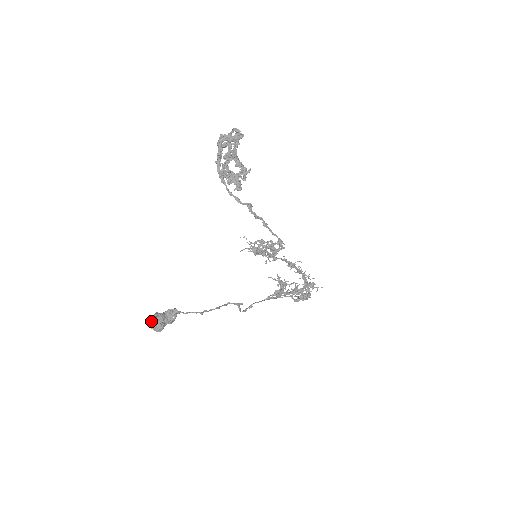
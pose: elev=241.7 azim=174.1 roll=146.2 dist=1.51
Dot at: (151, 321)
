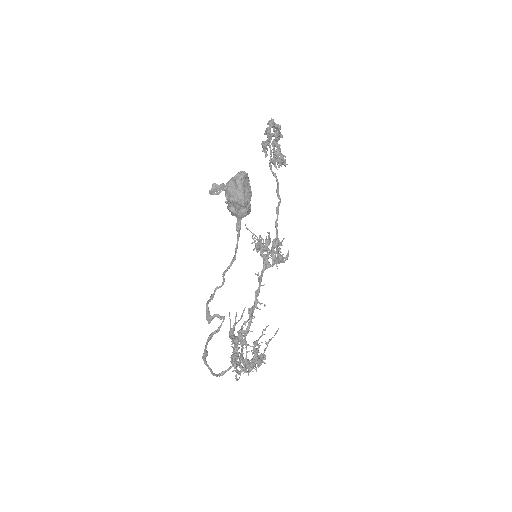
Dot at: (247, 175)
